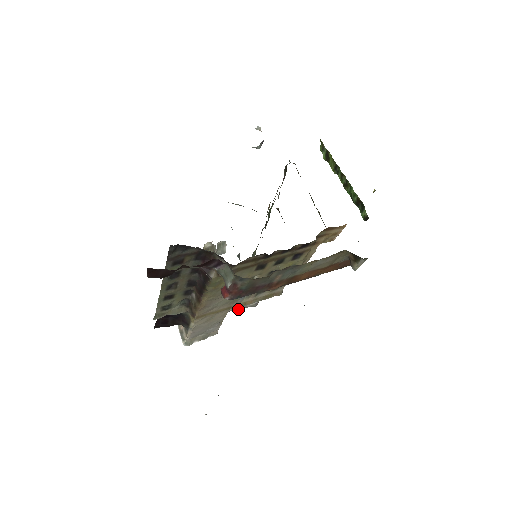
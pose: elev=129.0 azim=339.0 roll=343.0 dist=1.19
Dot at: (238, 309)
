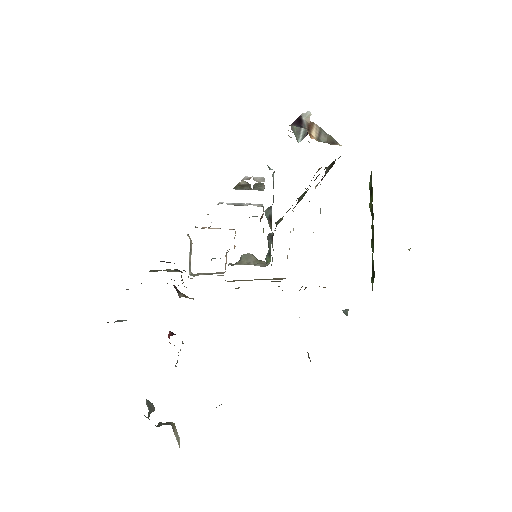
Dot at: occluded
